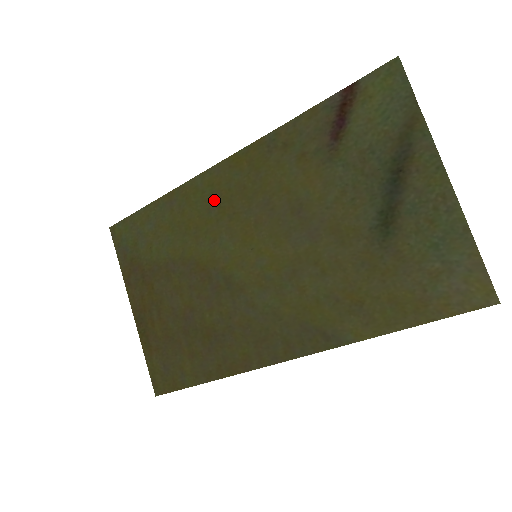
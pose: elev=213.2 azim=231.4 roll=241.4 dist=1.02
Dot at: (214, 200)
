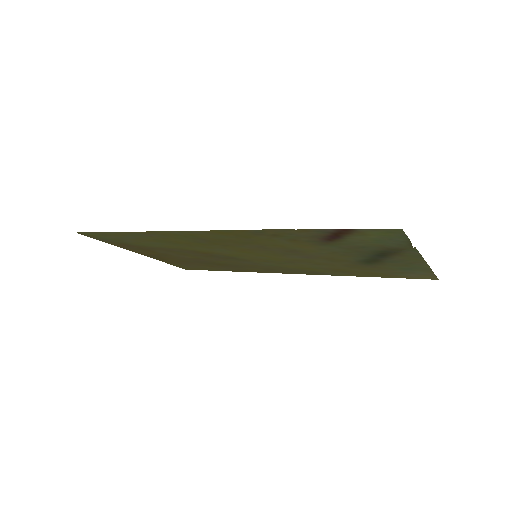
Dot at: (201, 240)
